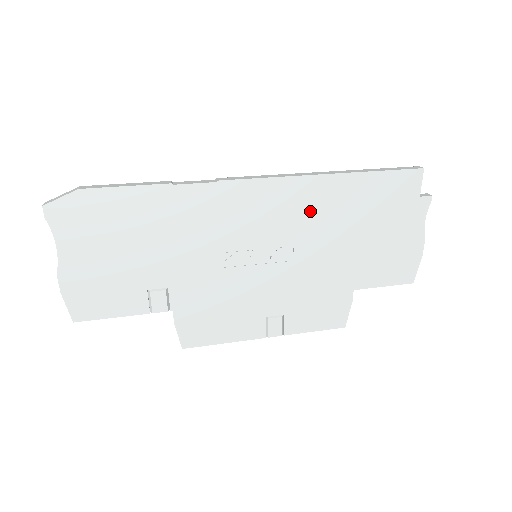
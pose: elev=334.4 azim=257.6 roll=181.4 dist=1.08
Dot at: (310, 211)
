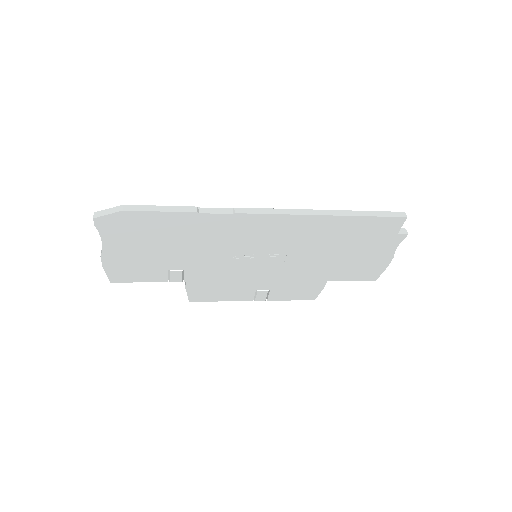
Dot at: (305, 236)
